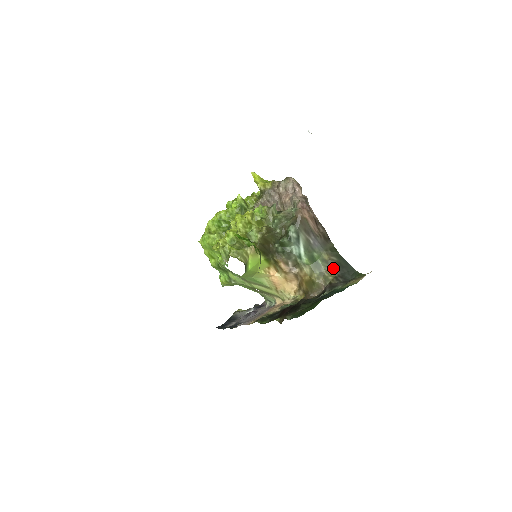
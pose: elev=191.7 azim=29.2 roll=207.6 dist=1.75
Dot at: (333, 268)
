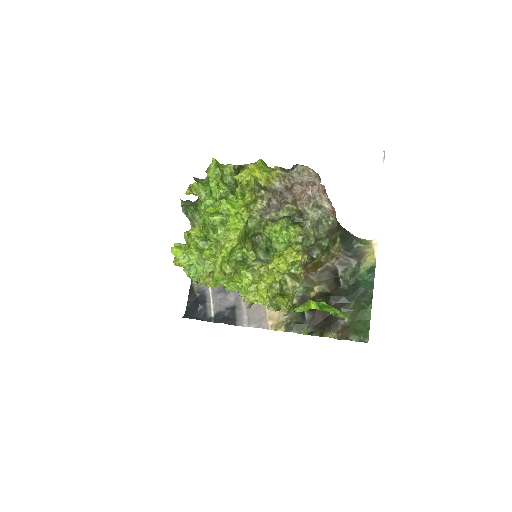
Dot at: (338, 243)
